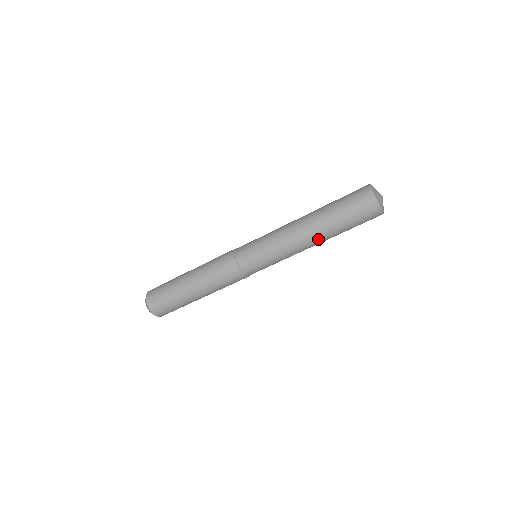
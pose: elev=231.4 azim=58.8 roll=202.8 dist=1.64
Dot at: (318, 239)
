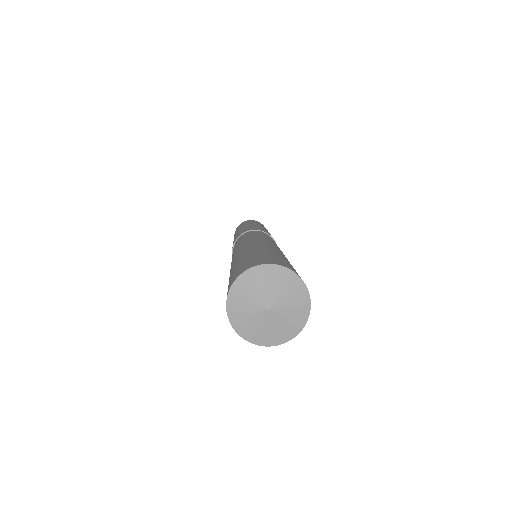
Dot at: occluded
